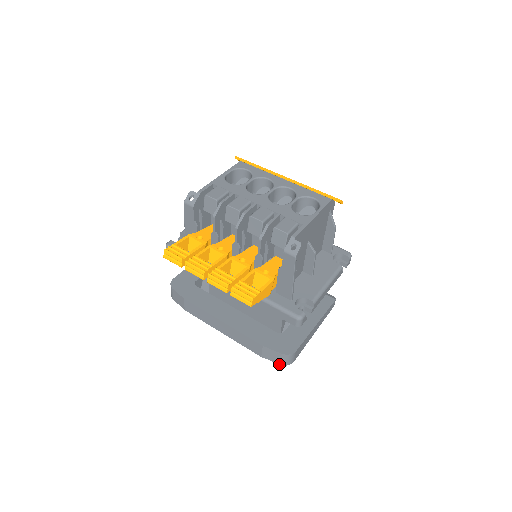
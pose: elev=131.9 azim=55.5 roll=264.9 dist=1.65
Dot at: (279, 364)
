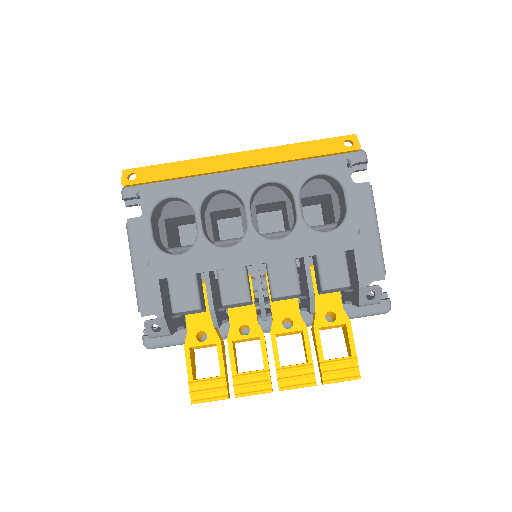
Dot at: occluded
